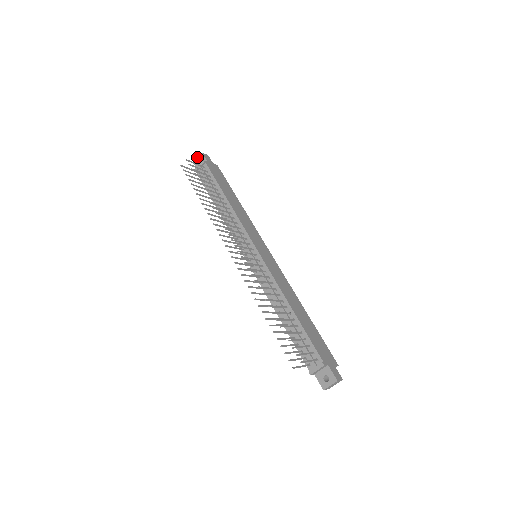
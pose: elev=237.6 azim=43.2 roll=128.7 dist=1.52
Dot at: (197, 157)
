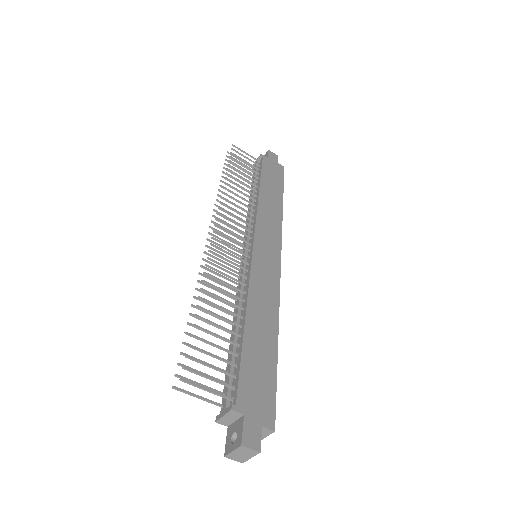
Dot at: (264, 155)
